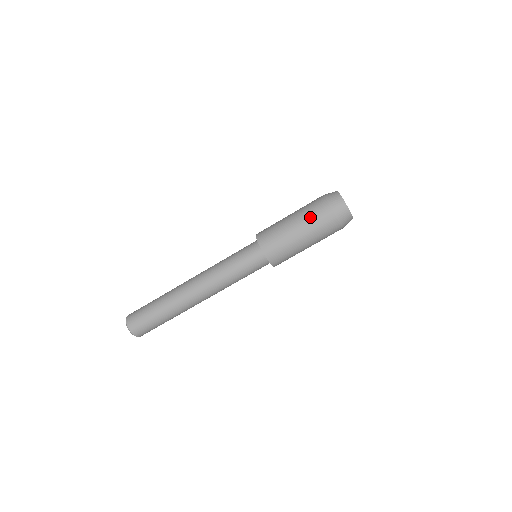
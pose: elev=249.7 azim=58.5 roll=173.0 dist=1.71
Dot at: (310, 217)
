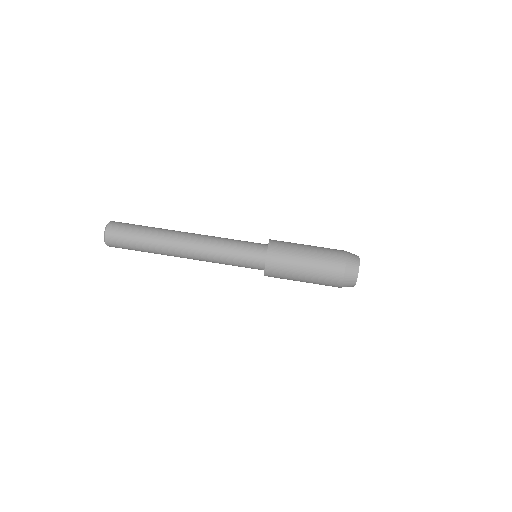
Dot at: occluded
